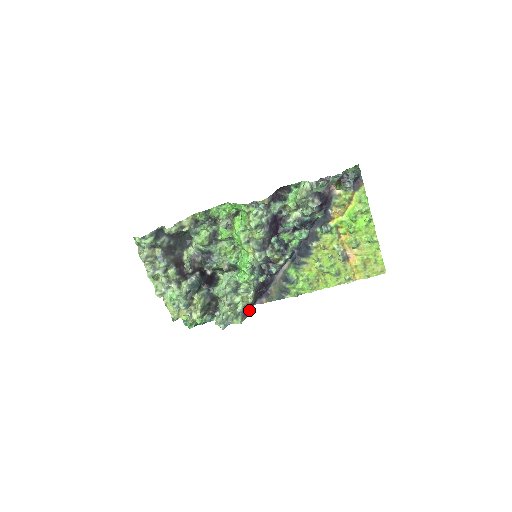
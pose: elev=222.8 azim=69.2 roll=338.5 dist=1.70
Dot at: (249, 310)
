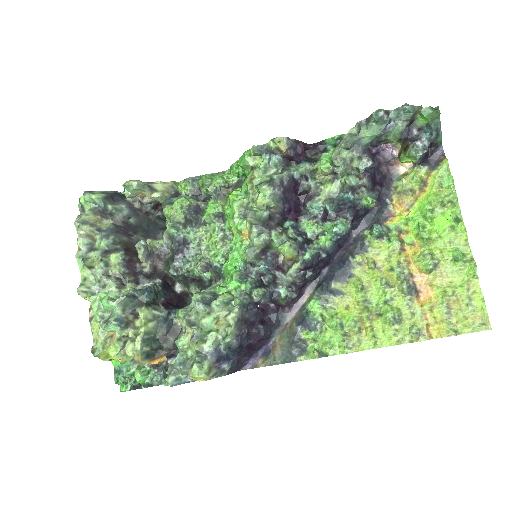
Dot at: (227, 360)
